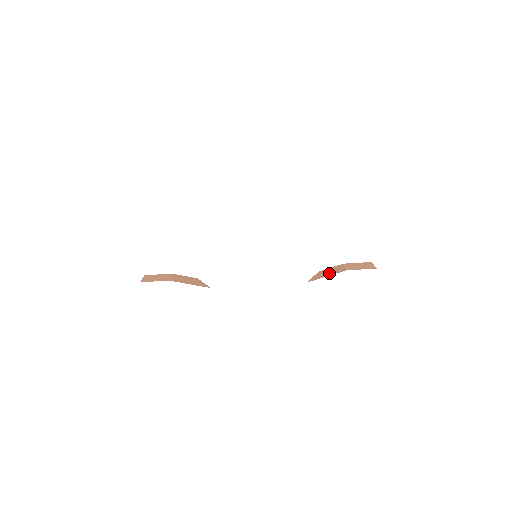
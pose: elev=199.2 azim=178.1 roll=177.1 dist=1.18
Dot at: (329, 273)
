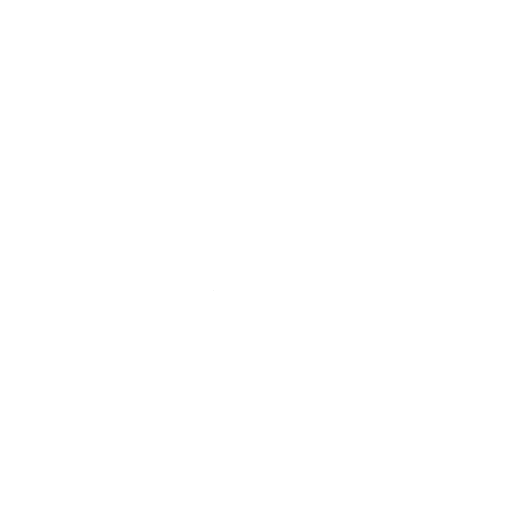
Dot at: occluded
